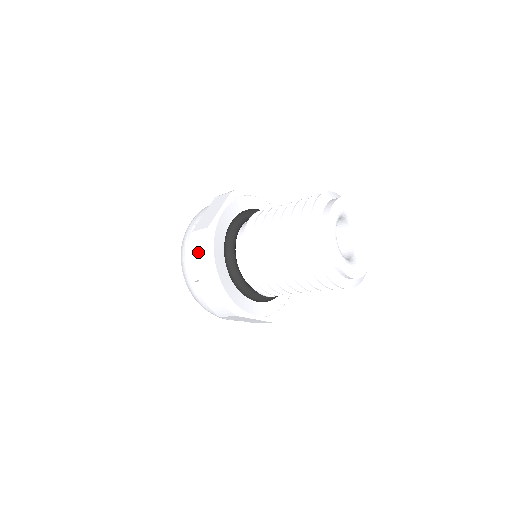
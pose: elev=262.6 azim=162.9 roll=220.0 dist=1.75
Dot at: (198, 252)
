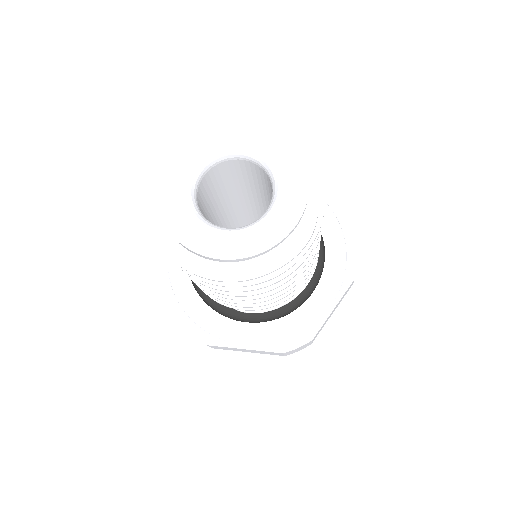
Dot at: occluded
